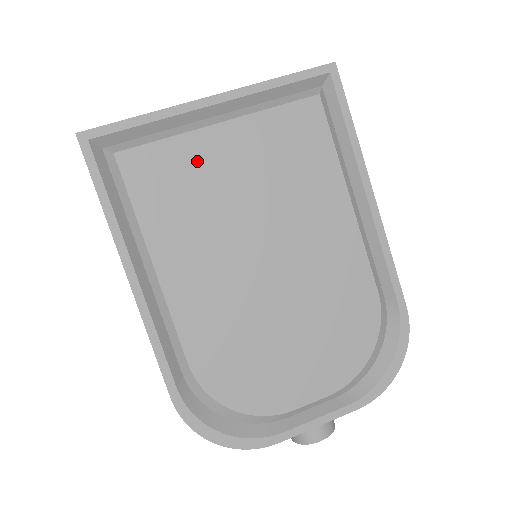
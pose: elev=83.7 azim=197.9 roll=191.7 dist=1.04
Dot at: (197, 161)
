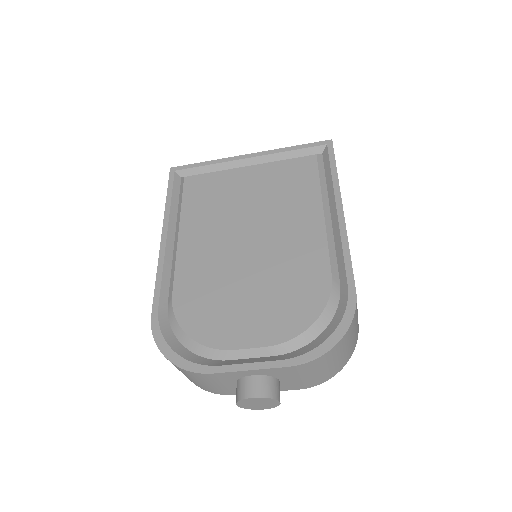
Dot at: (227, 183)
